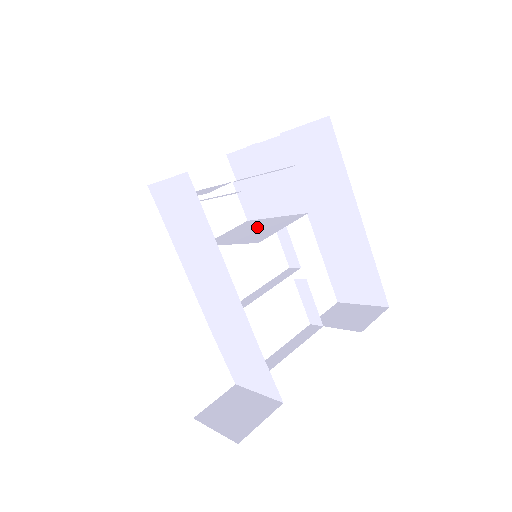
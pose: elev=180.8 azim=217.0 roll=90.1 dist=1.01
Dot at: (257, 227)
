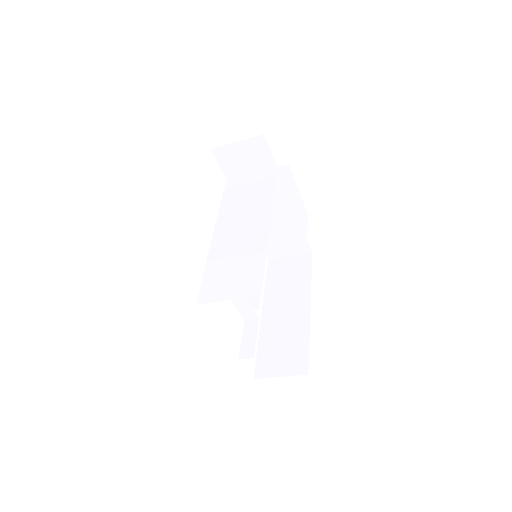
Dot at: occluded
